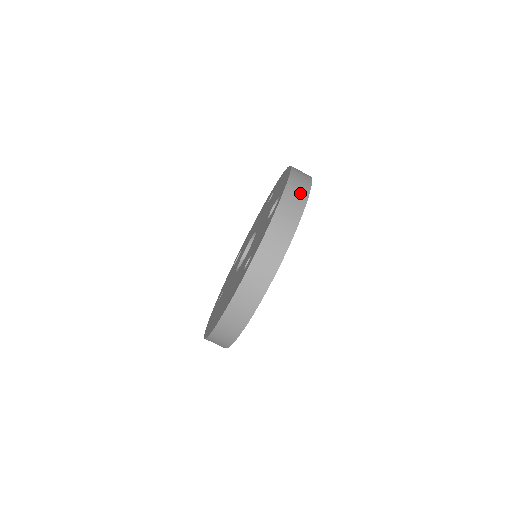
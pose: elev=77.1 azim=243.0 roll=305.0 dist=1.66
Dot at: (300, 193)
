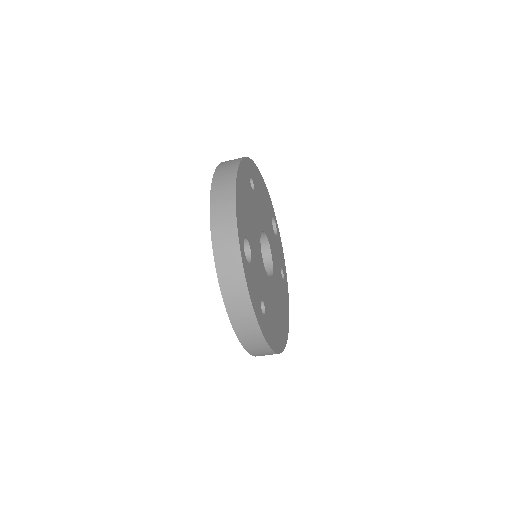
Dot at: (228, 239)
